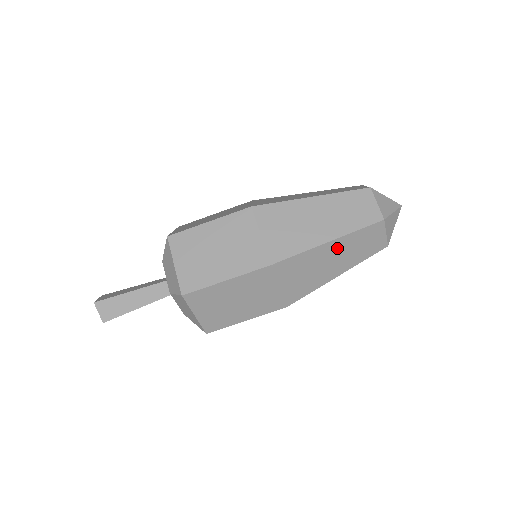
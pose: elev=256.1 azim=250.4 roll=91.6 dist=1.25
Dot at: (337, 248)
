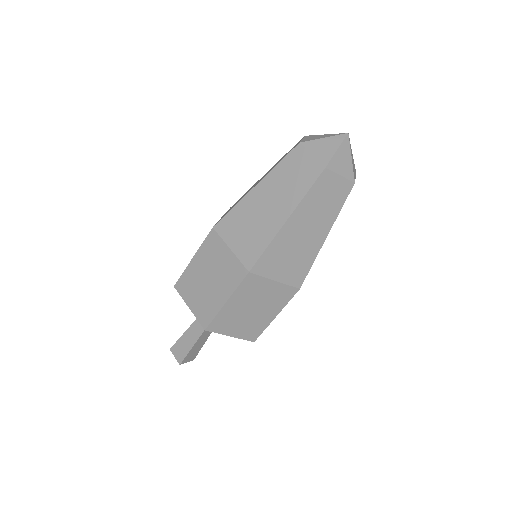
Dot at: occluded
